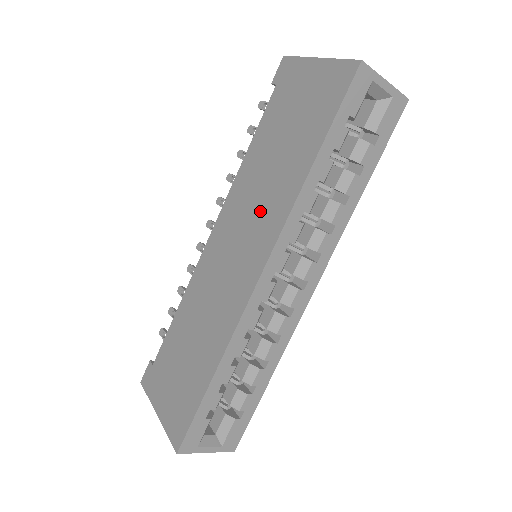
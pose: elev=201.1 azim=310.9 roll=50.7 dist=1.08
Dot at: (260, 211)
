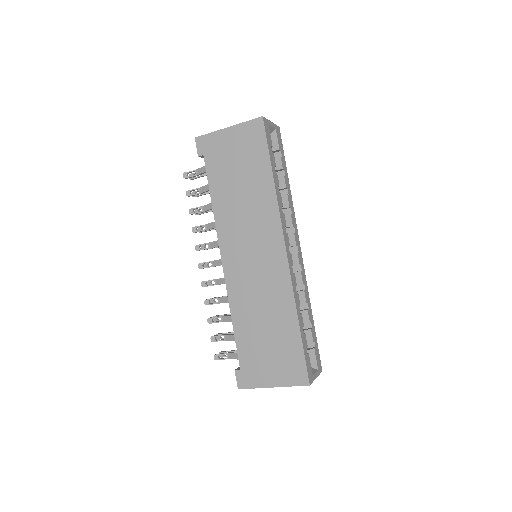
Dot at: (255, 223)
